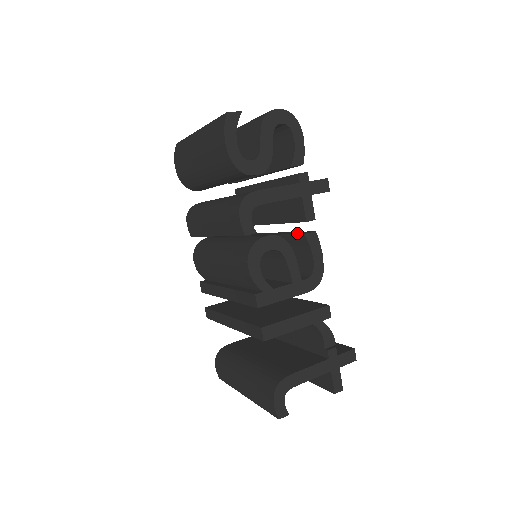
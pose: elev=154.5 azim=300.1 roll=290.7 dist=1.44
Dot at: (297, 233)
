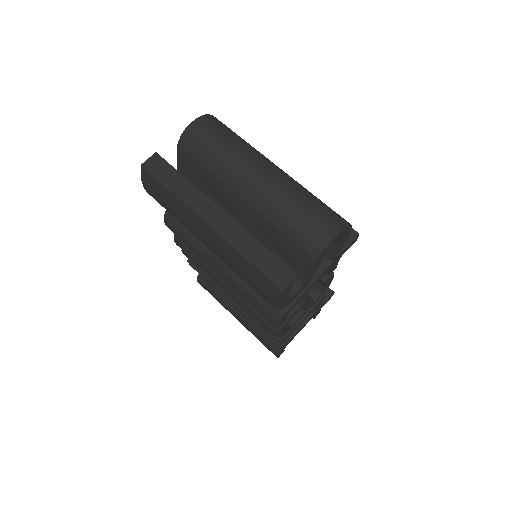
Dot at: occluded
